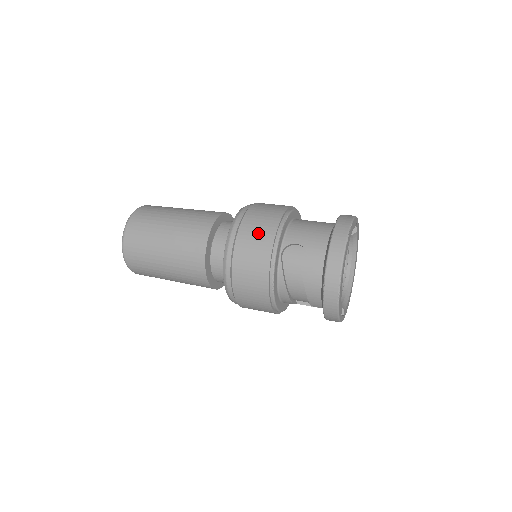
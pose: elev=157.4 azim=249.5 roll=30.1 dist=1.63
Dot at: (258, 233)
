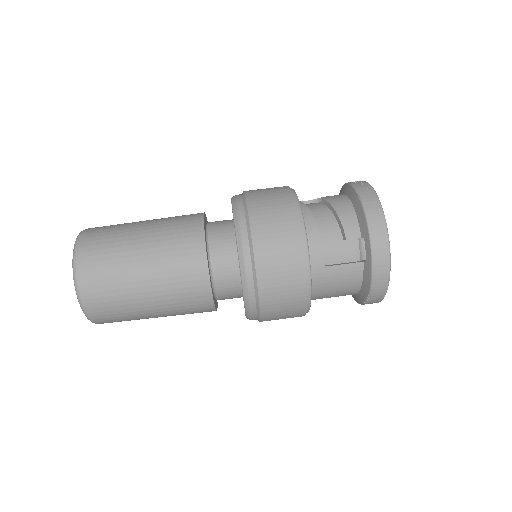
Dot at: occluded
